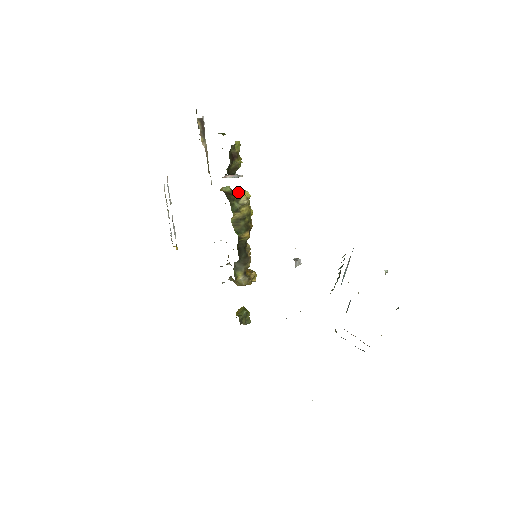
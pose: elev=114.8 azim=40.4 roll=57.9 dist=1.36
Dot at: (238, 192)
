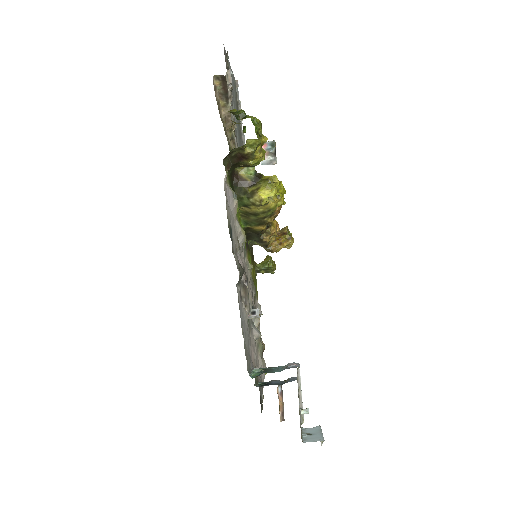
Dot at: (259, 183)
